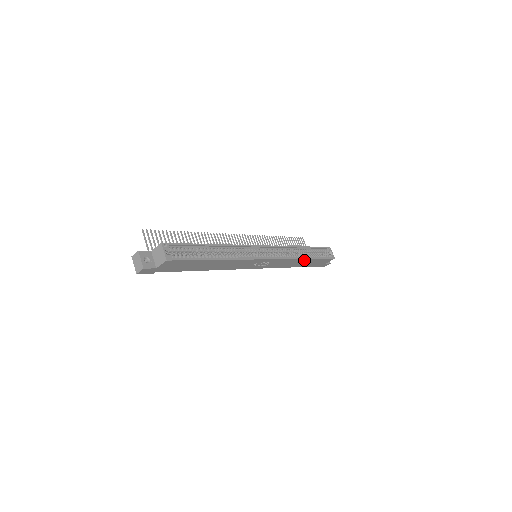
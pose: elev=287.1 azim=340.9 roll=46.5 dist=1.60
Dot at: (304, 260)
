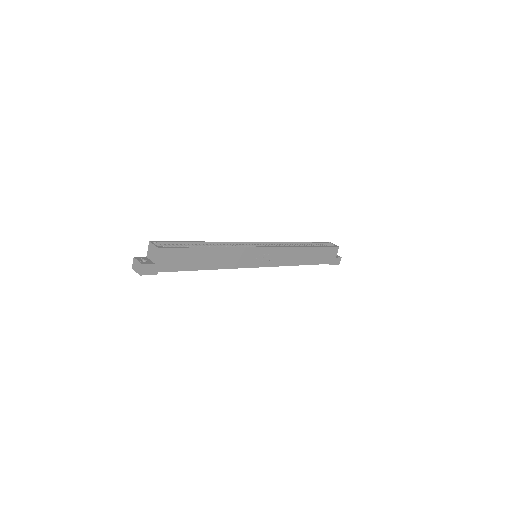
Dot at: (306, 250)
